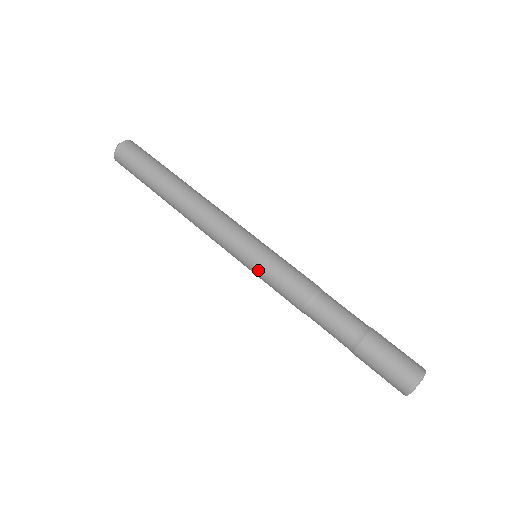
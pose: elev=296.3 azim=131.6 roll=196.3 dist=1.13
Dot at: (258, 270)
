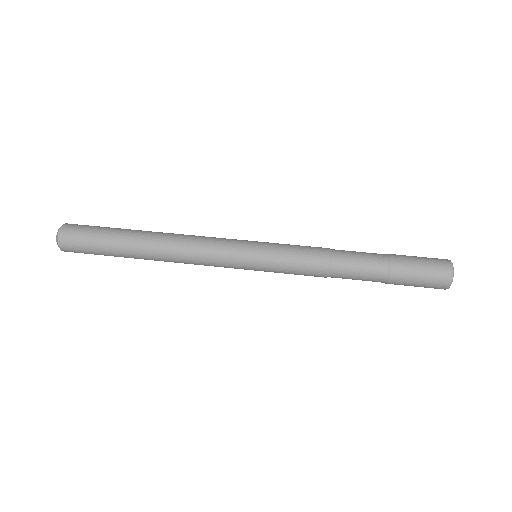
Dot at: (269, 258)
